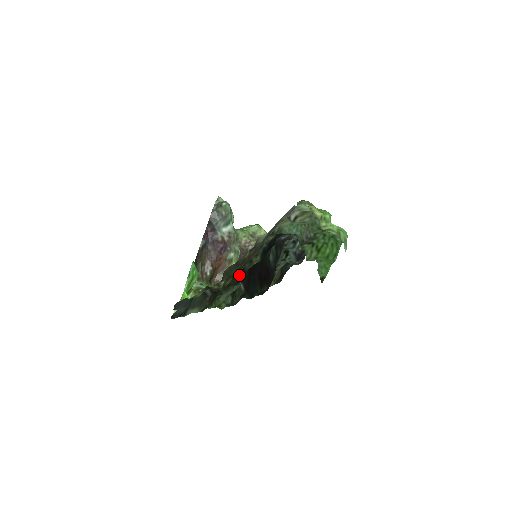
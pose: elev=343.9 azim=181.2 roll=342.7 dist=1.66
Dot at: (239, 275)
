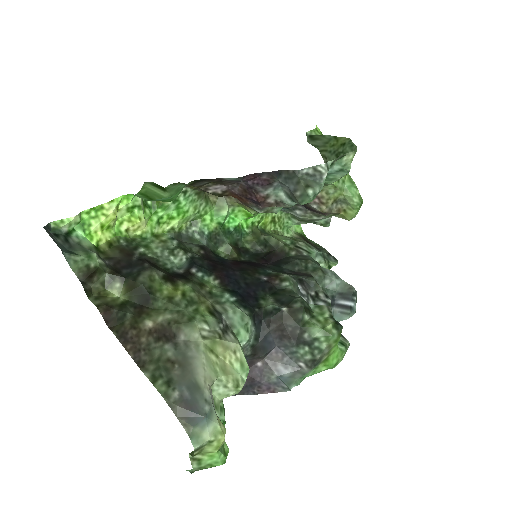
Dot at: (175, 274)
